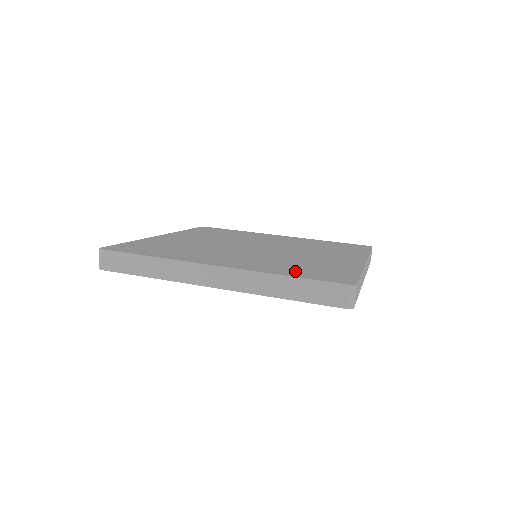
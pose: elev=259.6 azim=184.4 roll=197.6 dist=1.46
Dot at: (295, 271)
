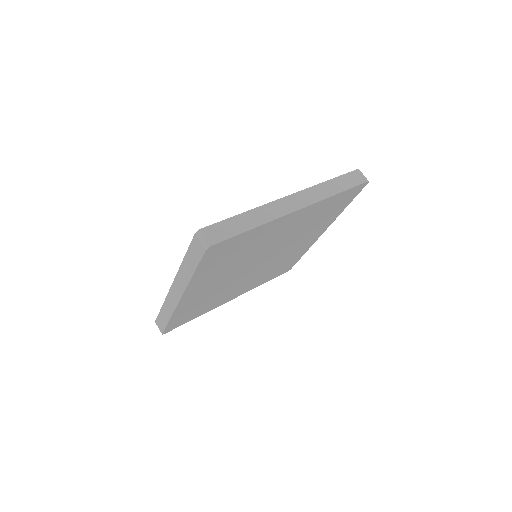
Dot at: occluded
